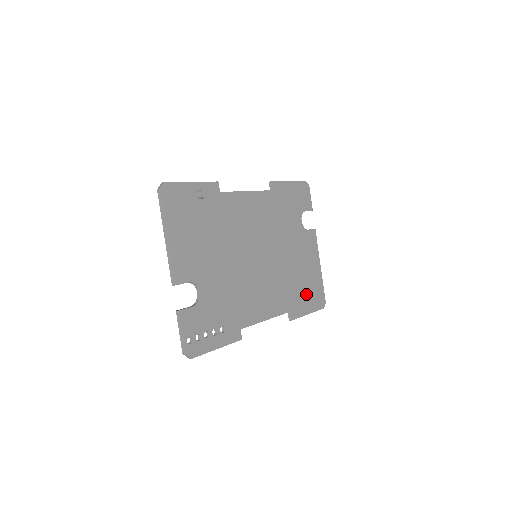
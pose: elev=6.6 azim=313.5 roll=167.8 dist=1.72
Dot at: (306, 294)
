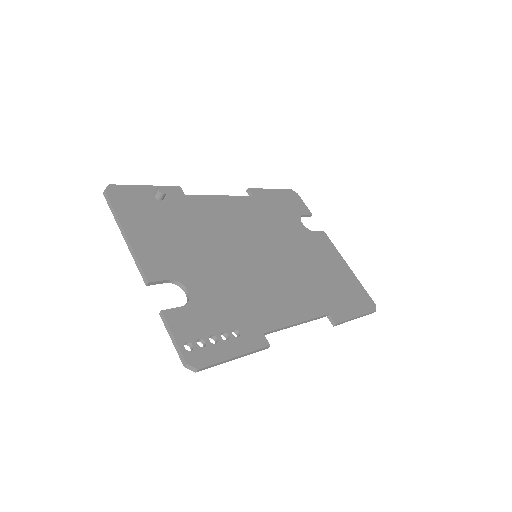
Dot at: (343, 295)
